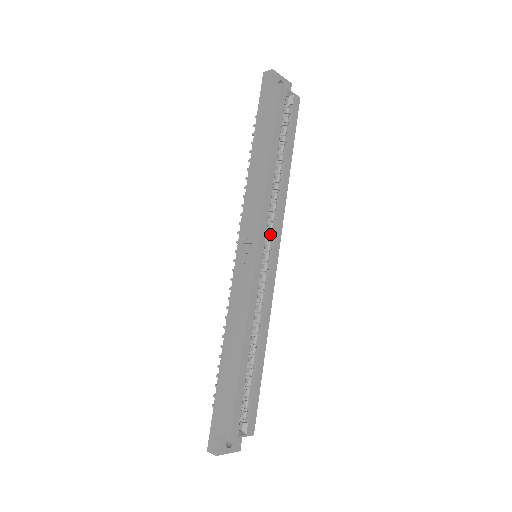
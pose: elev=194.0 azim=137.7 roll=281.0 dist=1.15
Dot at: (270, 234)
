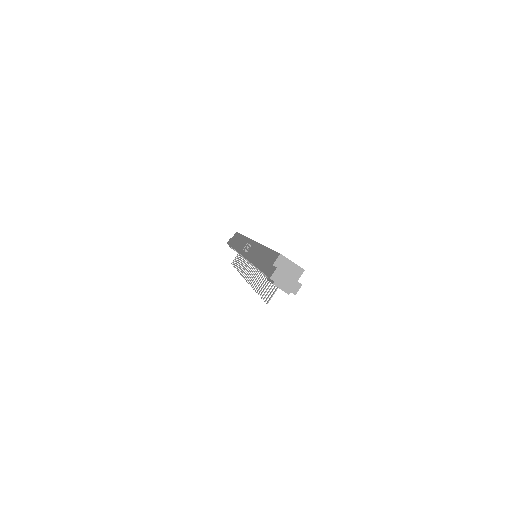
Dot at: occluded
